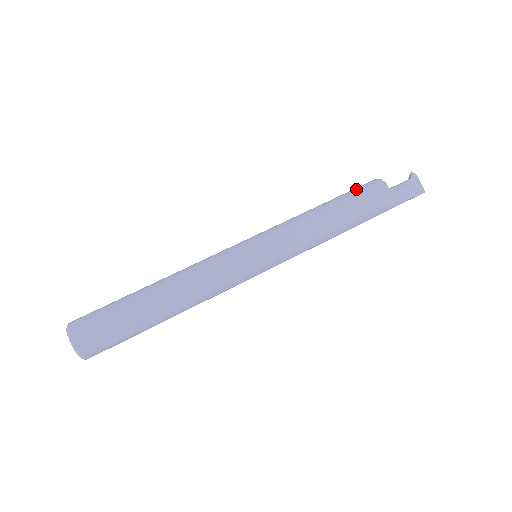
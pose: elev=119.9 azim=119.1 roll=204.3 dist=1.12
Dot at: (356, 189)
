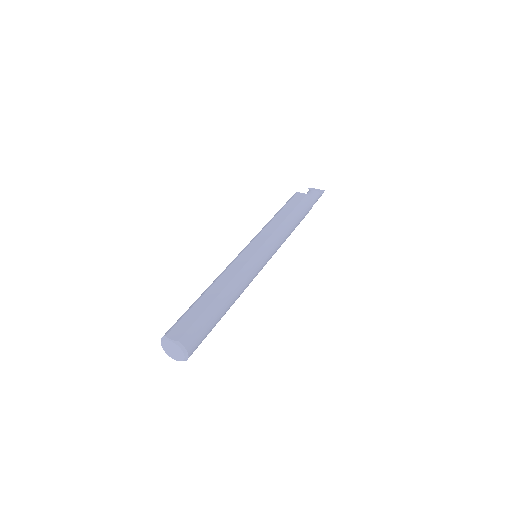
Dot at: occluded
